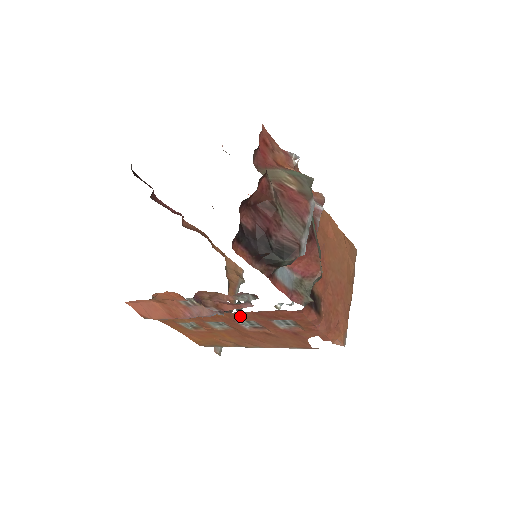
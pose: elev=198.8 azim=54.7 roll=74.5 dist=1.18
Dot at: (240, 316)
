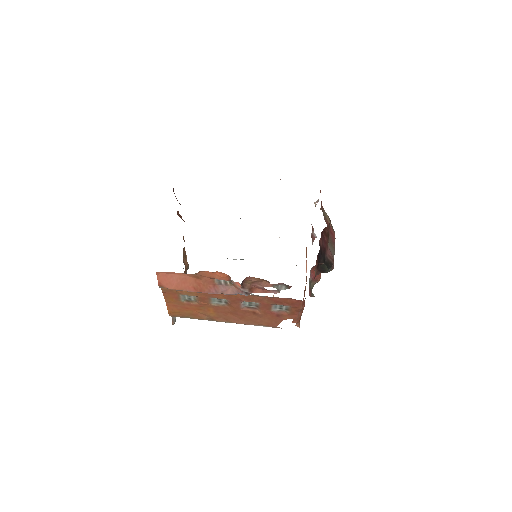
Dot at: (253, 298)
